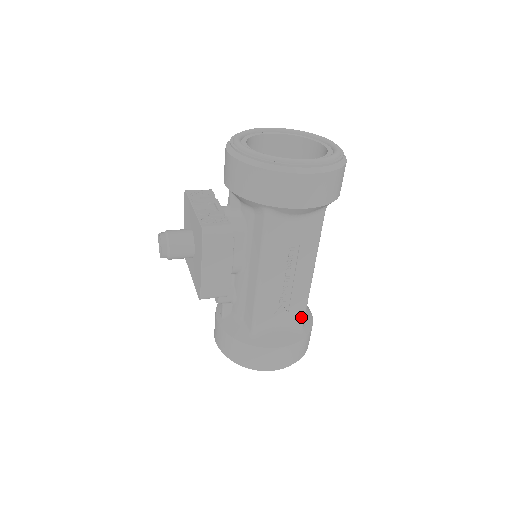
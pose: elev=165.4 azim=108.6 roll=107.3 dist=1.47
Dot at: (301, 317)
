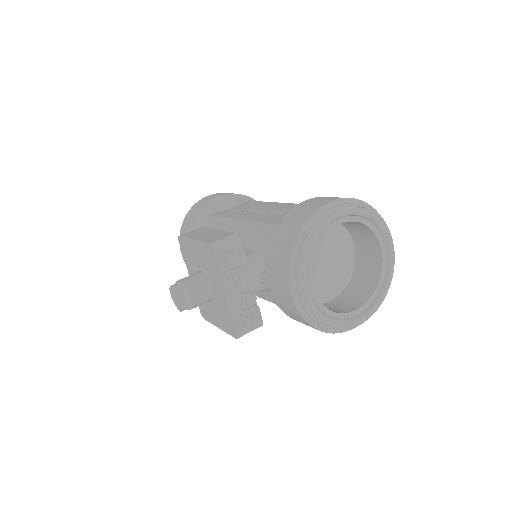
Dot at: occluded
